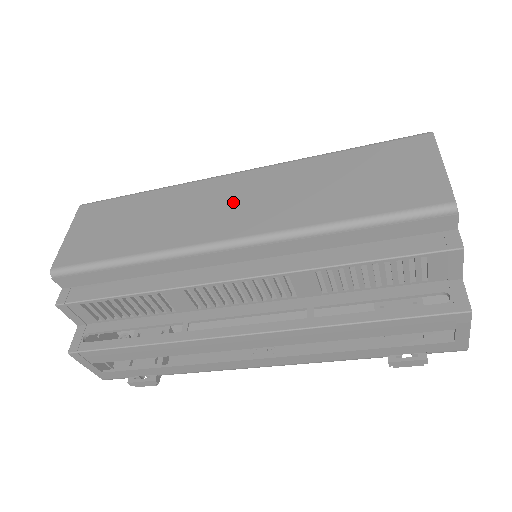
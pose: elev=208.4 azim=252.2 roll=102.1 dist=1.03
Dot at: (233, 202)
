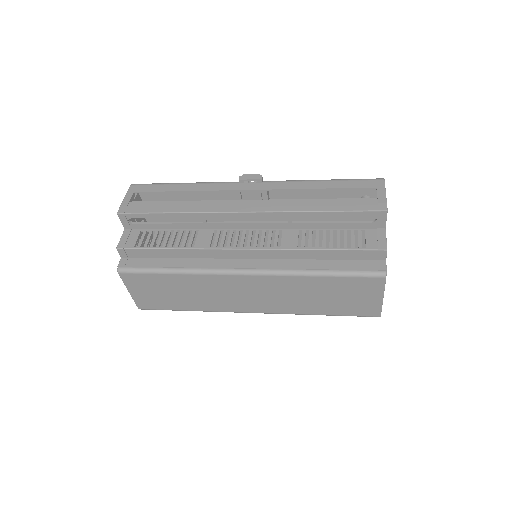
Dot at: (250, 294)
